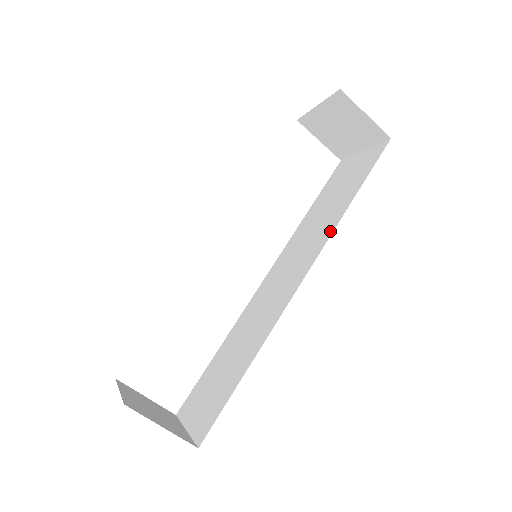
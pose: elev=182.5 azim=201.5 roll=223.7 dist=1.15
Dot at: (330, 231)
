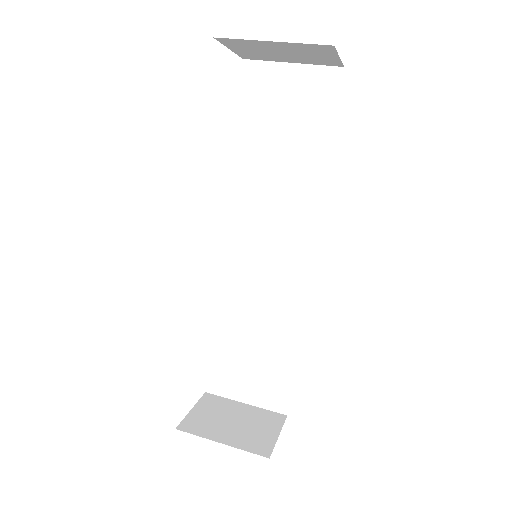
Dot at: (316, 201)
